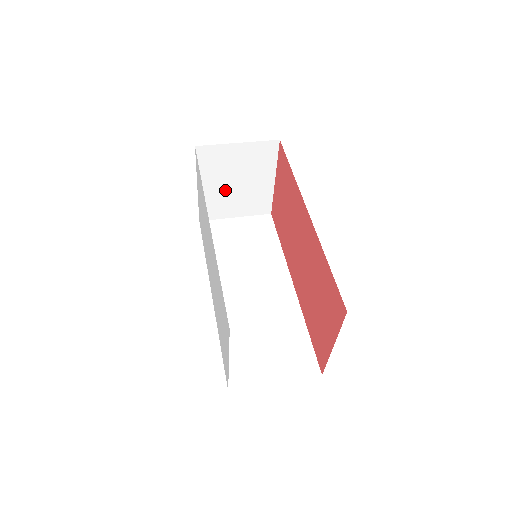
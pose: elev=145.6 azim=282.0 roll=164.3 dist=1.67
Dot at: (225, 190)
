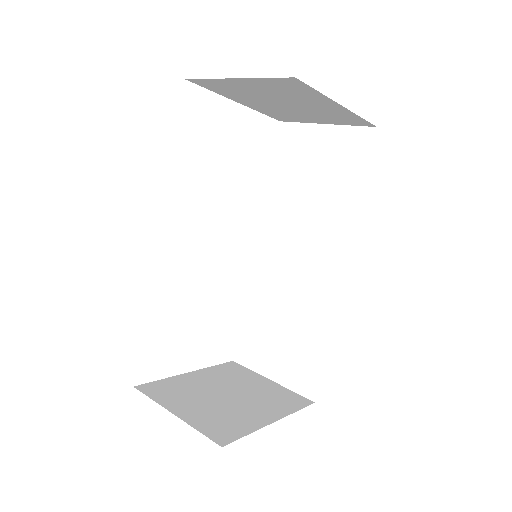
Dot at: (278, 107)
